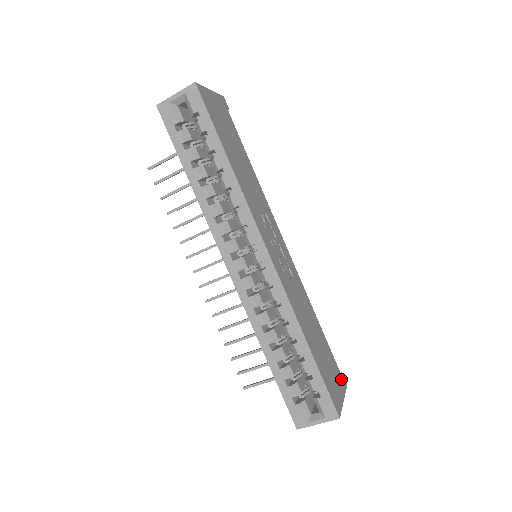
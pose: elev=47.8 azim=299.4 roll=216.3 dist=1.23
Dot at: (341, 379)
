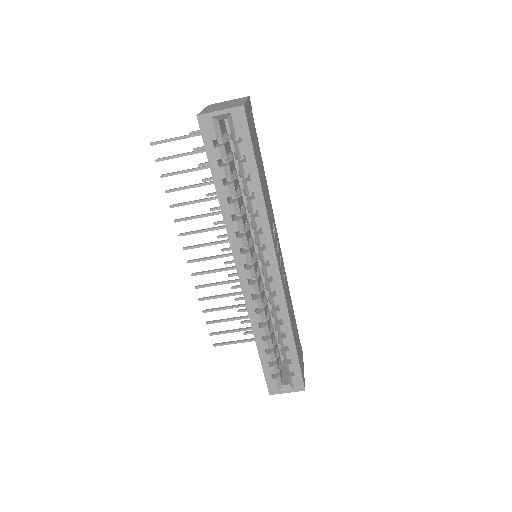
Dot at: (301, 351)
